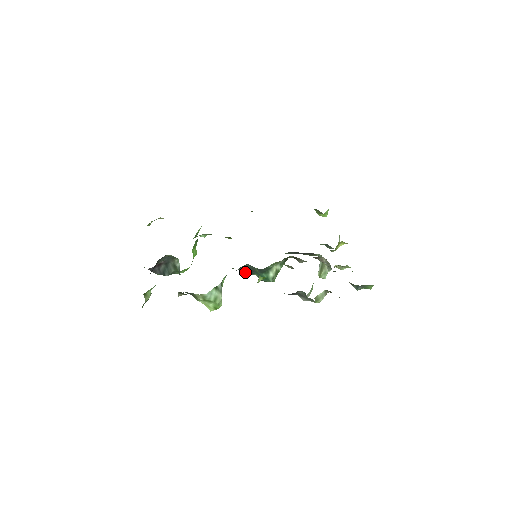
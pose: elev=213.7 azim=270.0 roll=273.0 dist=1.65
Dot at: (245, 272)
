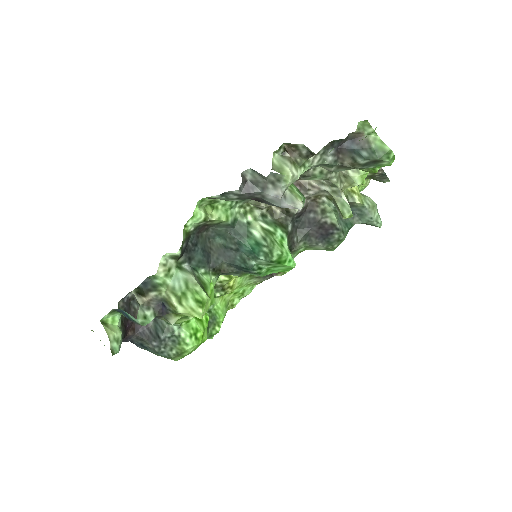
Dot at: (239, 266)
